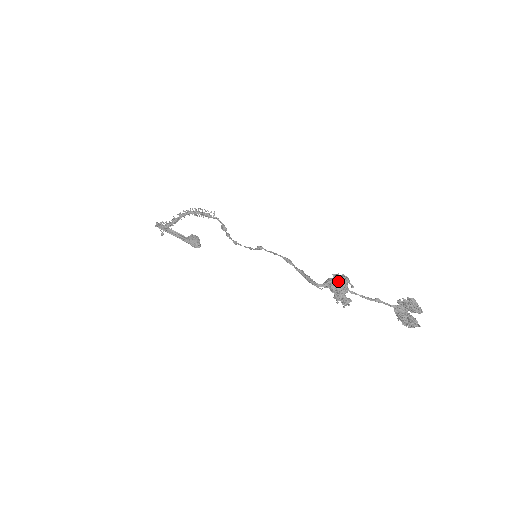
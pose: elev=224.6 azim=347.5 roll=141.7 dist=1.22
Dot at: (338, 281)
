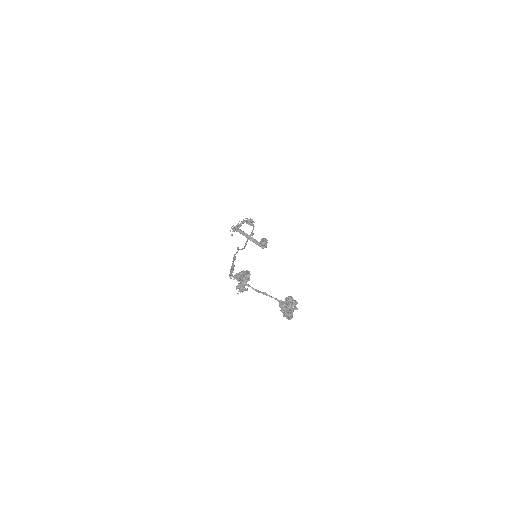
Dot at: (241, 275)
